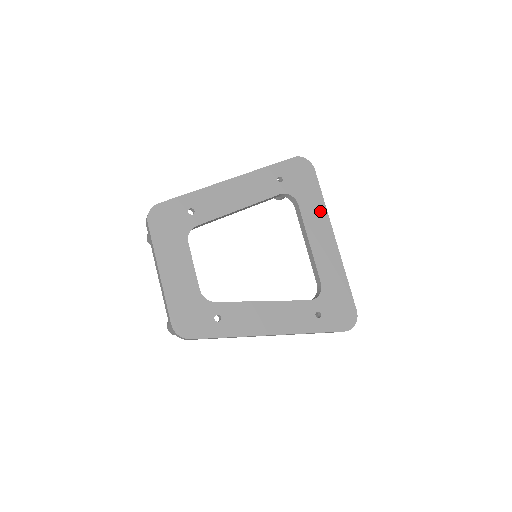
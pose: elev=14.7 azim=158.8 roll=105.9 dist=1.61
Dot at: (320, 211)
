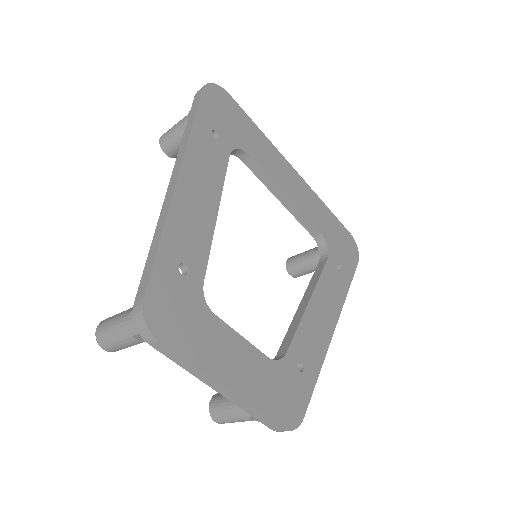
Dot at: (267, 147)
